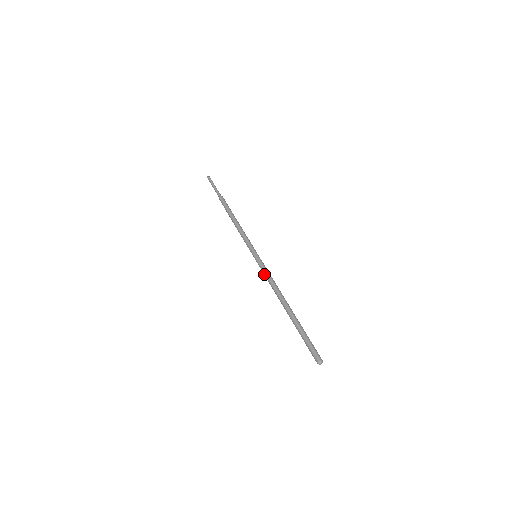
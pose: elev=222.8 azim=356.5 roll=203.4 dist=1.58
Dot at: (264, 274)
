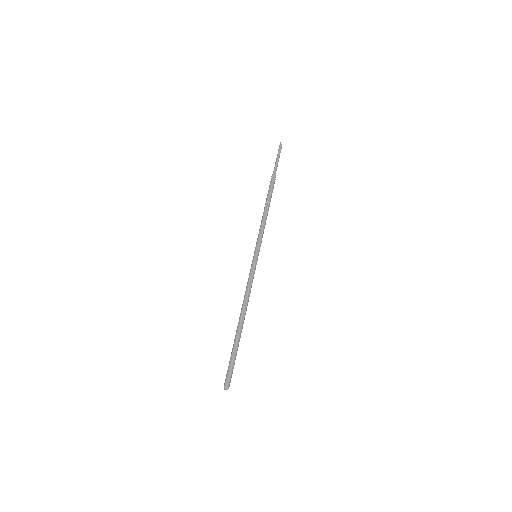
Dot at: (250, 278)
